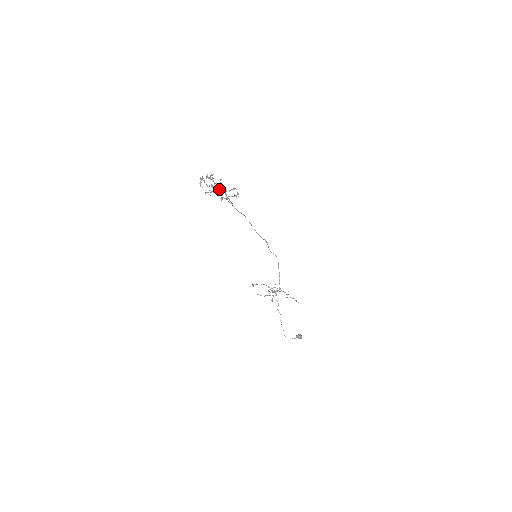
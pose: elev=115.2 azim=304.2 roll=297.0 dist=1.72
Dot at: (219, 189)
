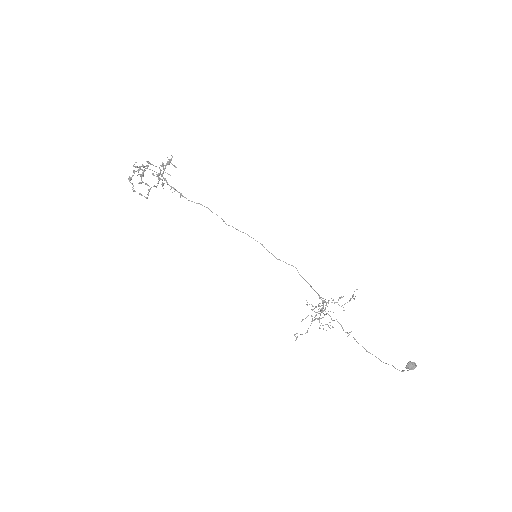
Dot at: occluded
